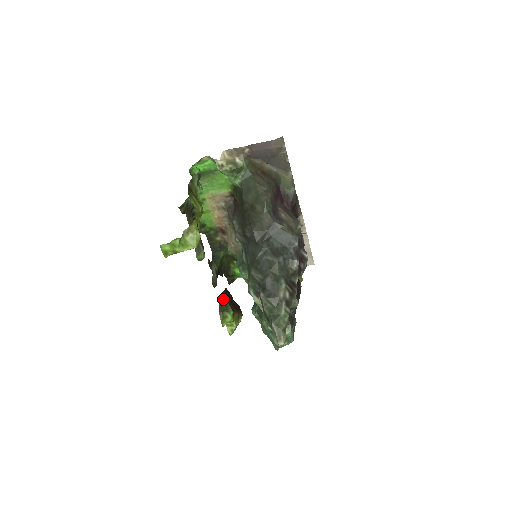
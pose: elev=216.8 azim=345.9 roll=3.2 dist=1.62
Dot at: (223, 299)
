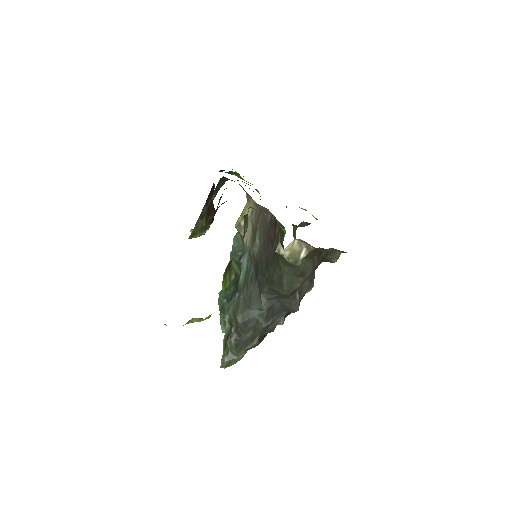
Dot at: occluded
